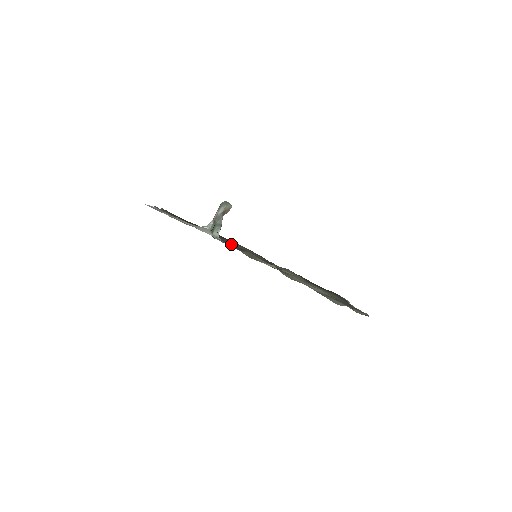
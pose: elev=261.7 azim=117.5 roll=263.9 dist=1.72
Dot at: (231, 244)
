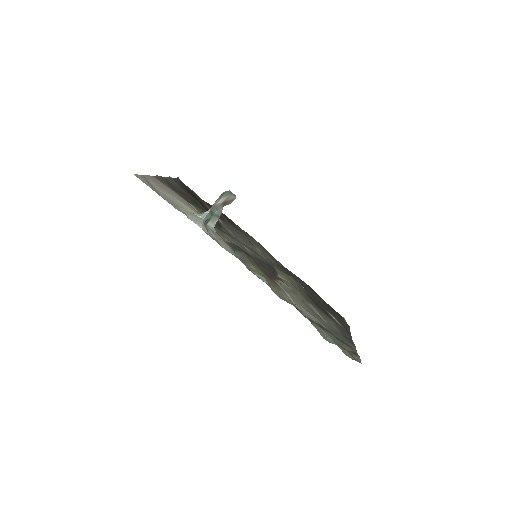
Dot at: (229, 238)
